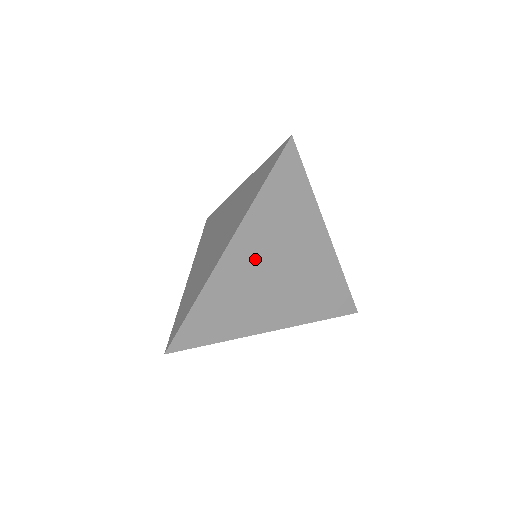
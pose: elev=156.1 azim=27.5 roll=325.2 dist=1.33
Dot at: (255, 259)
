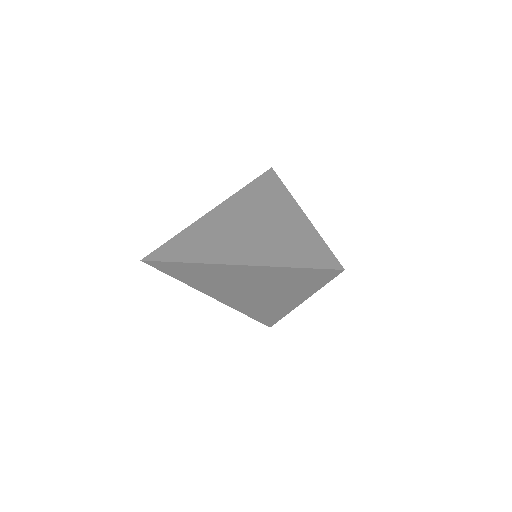
Dot at: (246, 278)
